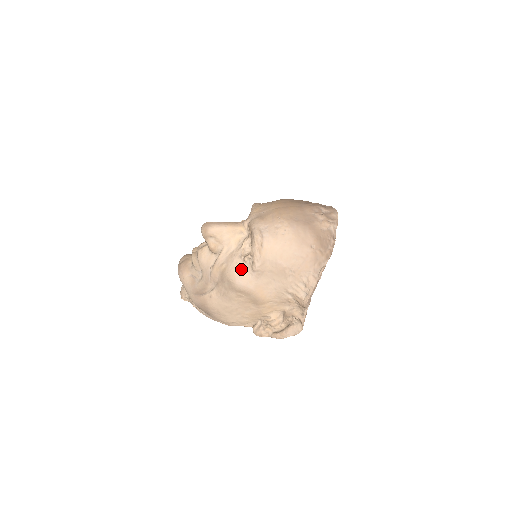
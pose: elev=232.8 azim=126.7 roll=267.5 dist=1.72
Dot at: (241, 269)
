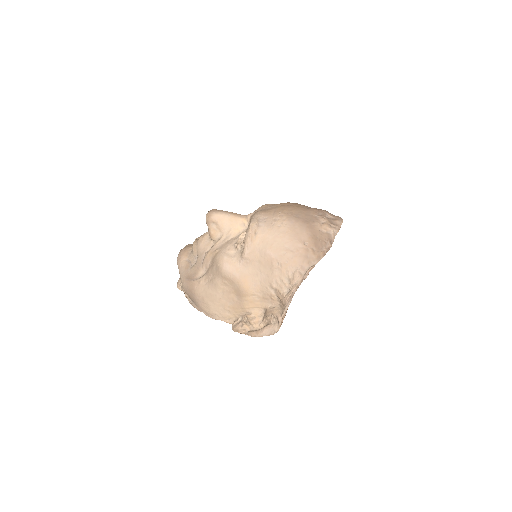
Dot at: (231, 255)
